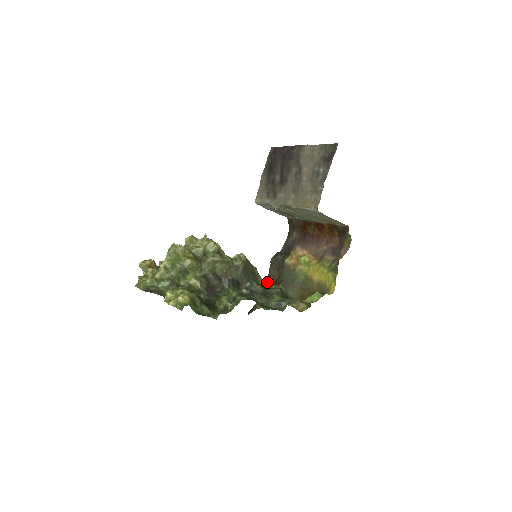
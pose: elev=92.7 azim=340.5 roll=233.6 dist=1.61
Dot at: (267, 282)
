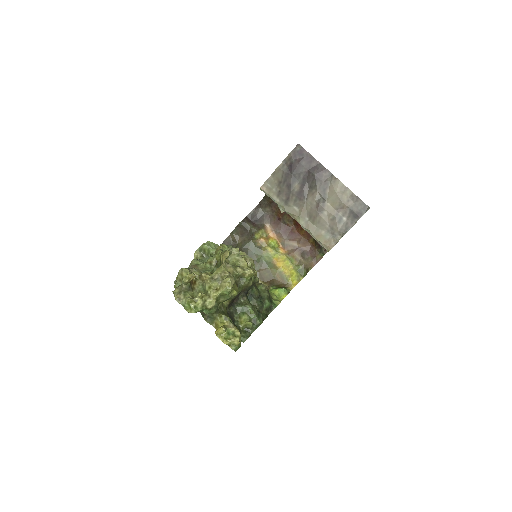
Dot at: (227, 240)
